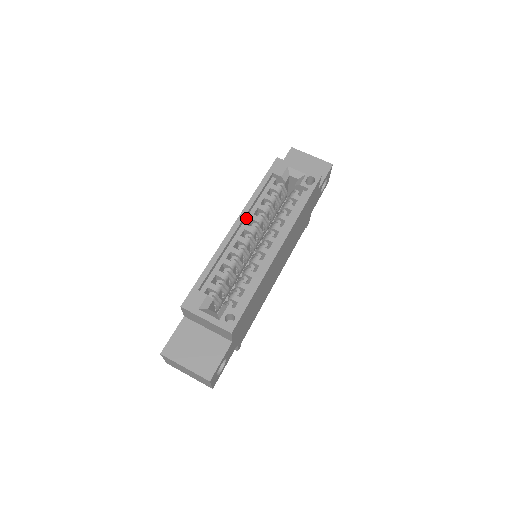
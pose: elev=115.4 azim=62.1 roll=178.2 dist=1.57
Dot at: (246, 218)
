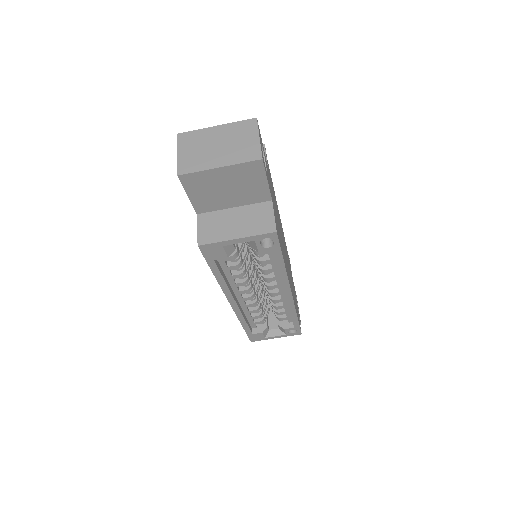
Dot at: (232, 289)
